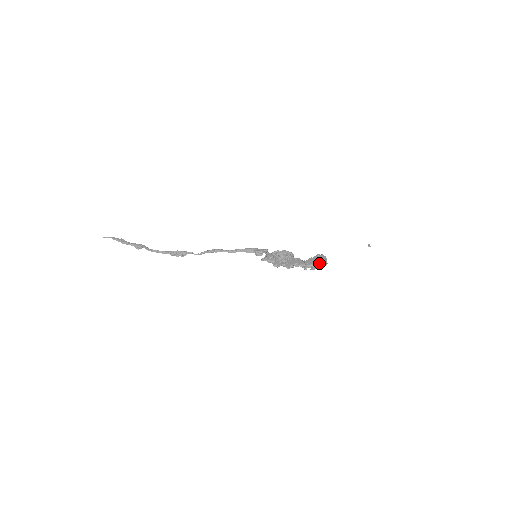
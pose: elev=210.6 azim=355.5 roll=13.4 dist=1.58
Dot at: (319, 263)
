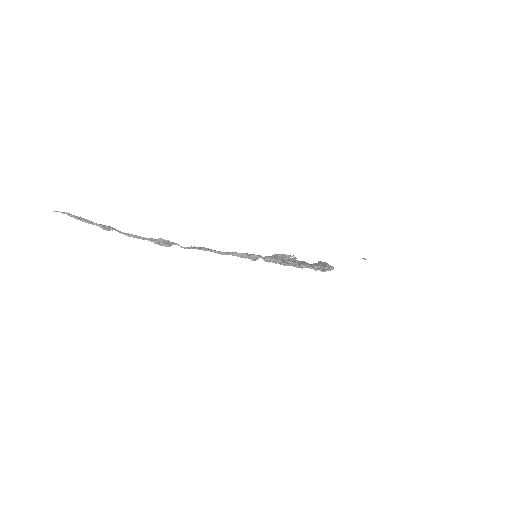
Dot at: (327, 267)
